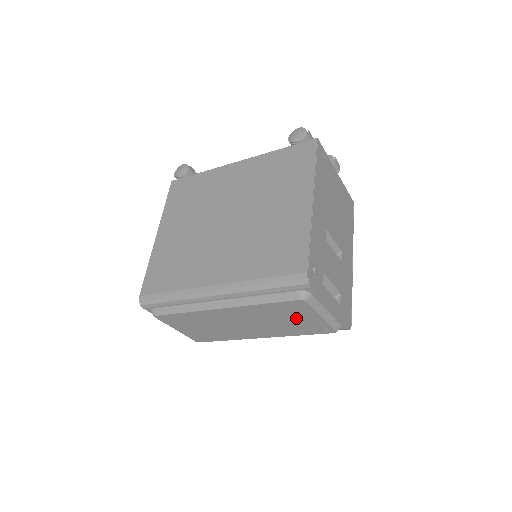
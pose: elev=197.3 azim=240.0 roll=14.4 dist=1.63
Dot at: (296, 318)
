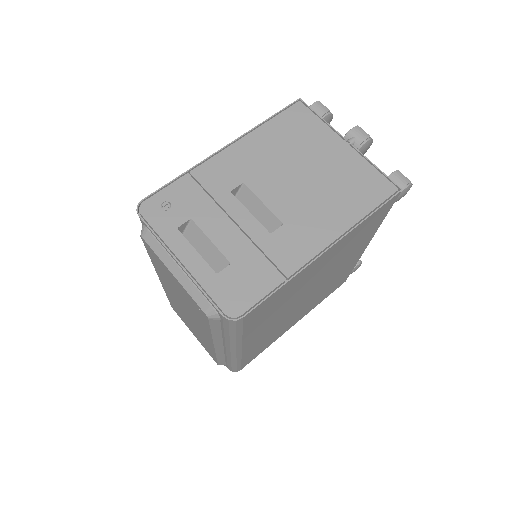
Dot at: (175, 284)
